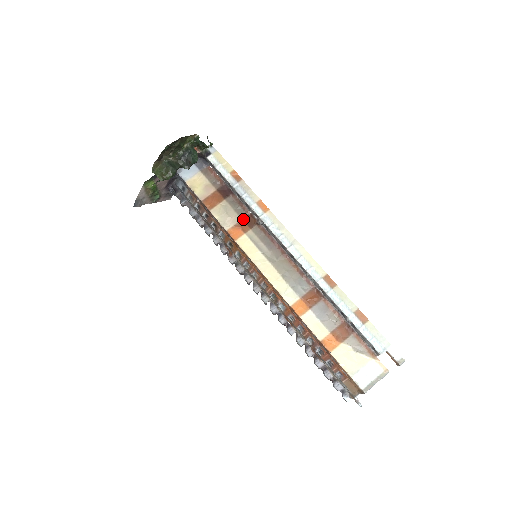
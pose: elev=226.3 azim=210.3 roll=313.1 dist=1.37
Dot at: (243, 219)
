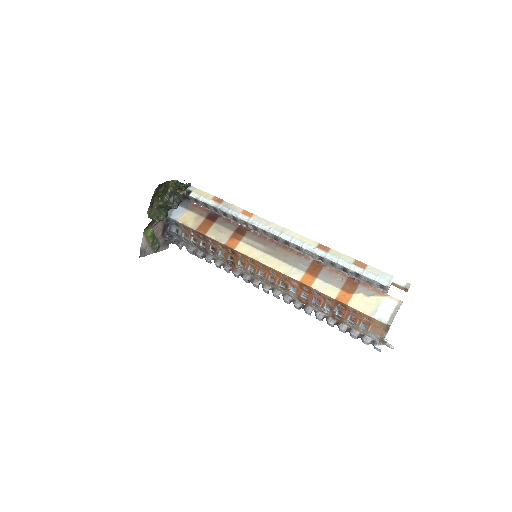
Dot at: (235, 231)
